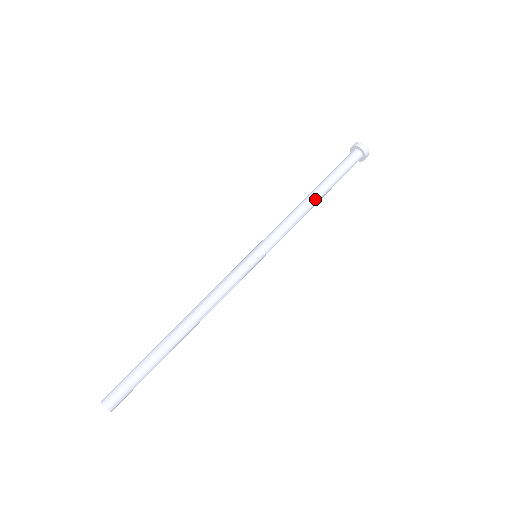
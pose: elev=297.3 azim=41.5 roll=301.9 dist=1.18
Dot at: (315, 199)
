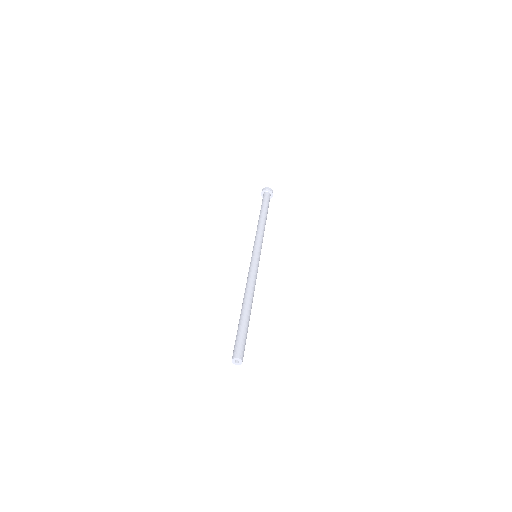
Dot at: (262, 218)
